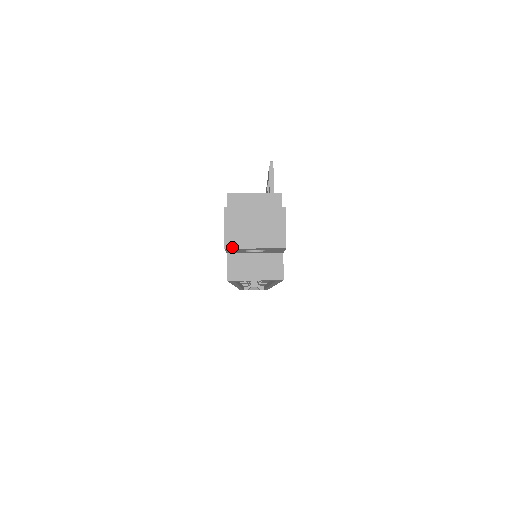
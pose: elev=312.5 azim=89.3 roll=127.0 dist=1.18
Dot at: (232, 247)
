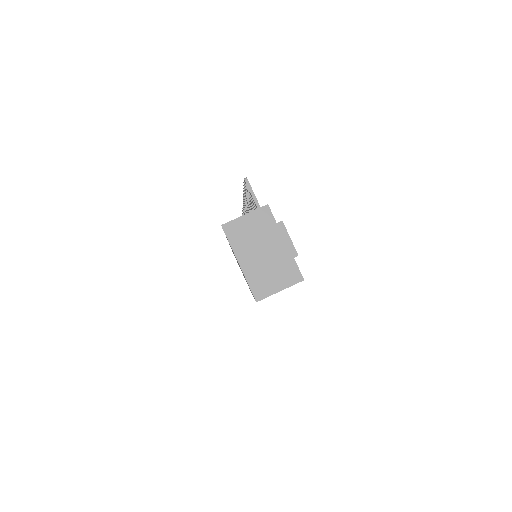
Dot at: (252, 275)
